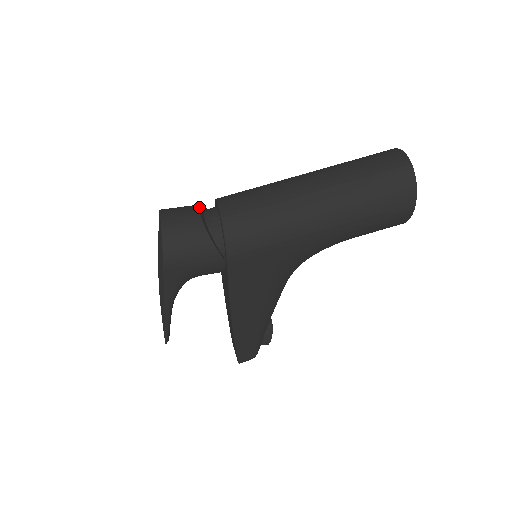
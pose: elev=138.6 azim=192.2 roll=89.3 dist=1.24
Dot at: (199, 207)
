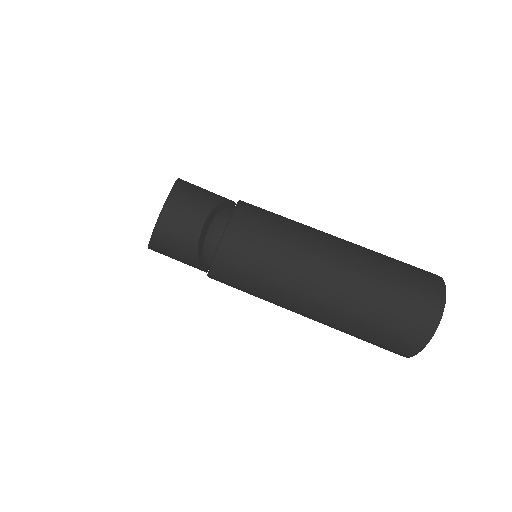
Dot at: (208, 216)
